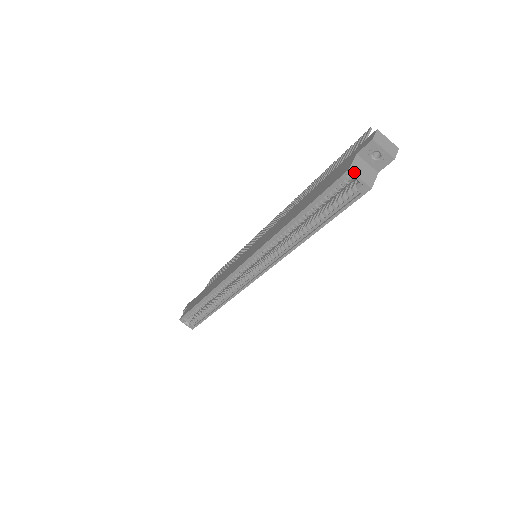
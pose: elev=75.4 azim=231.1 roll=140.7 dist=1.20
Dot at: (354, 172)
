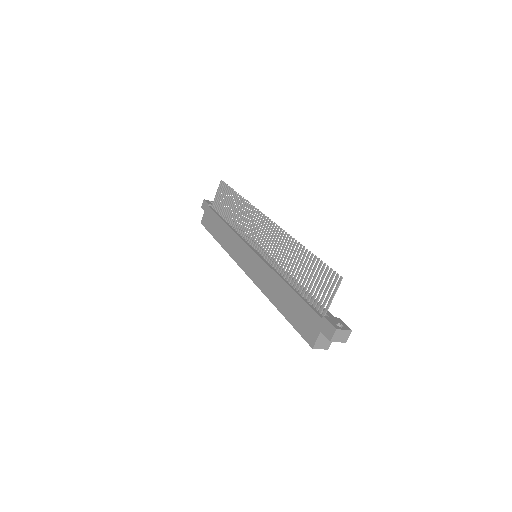
Dot at: (316, 348)
